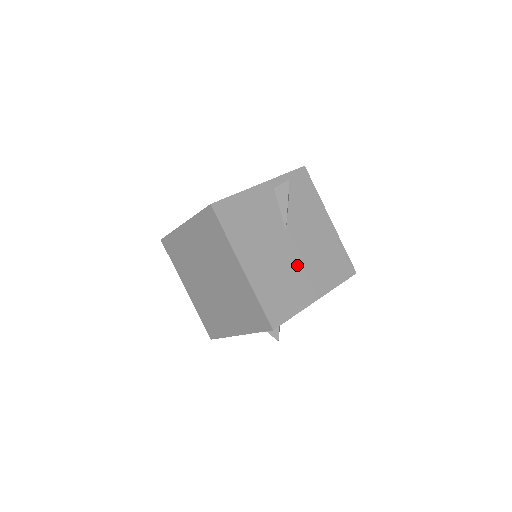
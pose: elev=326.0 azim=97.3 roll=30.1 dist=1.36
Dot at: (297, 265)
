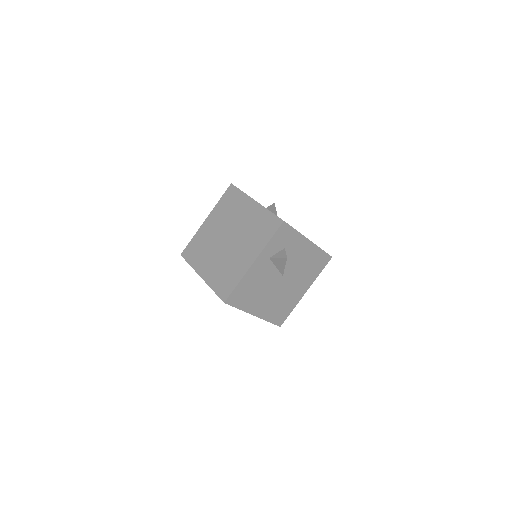
Dot at: occluded
